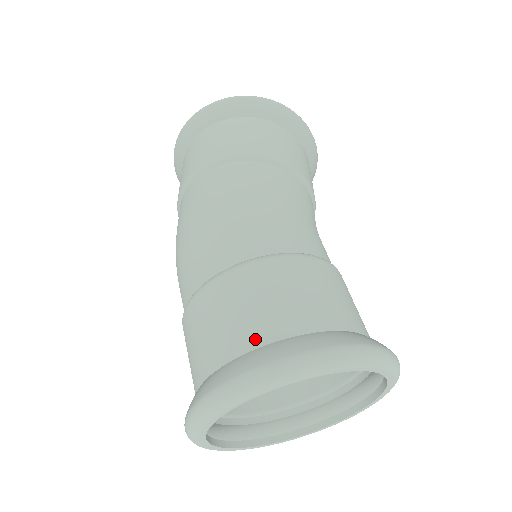
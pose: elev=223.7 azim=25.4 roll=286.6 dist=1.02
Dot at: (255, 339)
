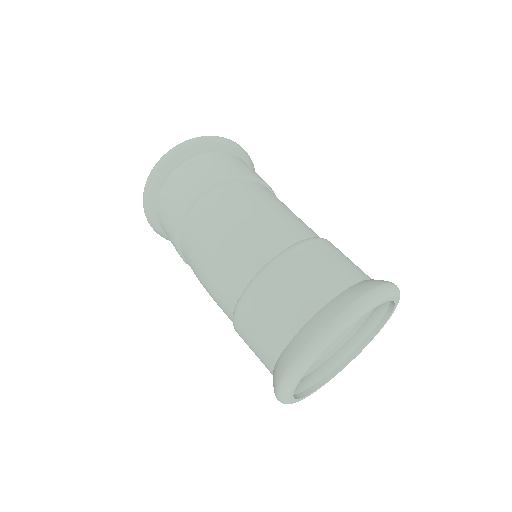
Dot at: (337, 287)
